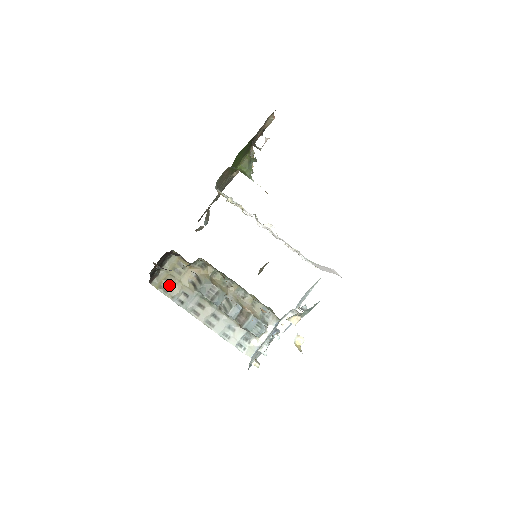
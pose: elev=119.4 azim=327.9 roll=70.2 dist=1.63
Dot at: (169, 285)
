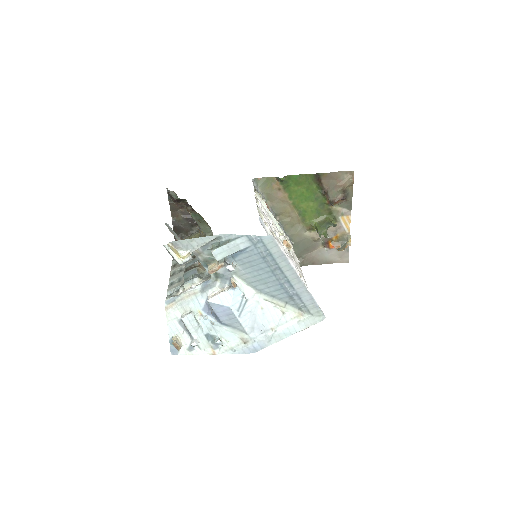
Dot at: occluded
